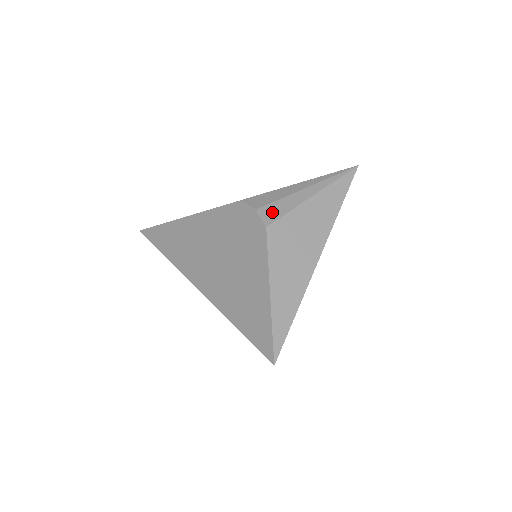
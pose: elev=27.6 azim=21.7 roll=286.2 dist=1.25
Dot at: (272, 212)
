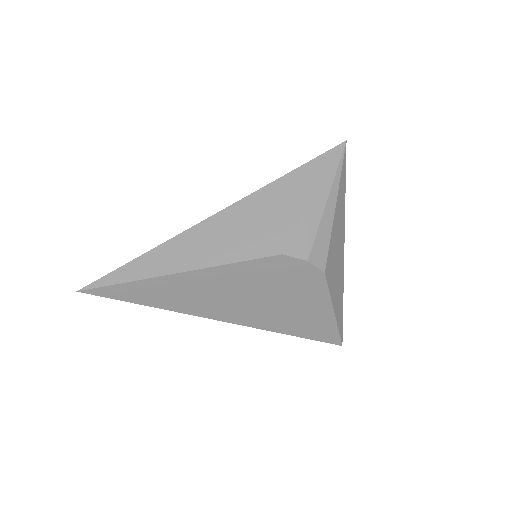
Dot at: (320, 253)
